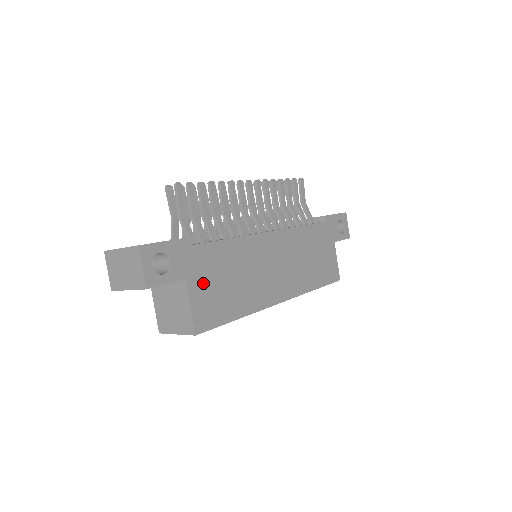
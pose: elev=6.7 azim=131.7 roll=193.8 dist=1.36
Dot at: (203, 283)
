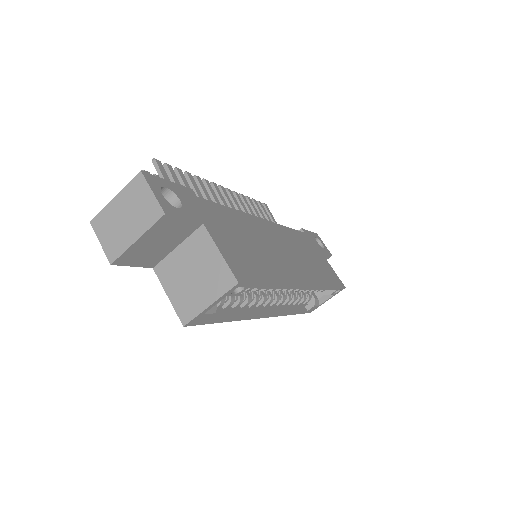
Dot at: (222, 235)
